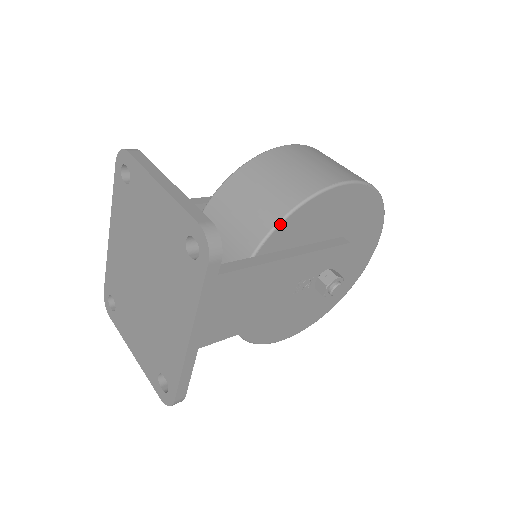
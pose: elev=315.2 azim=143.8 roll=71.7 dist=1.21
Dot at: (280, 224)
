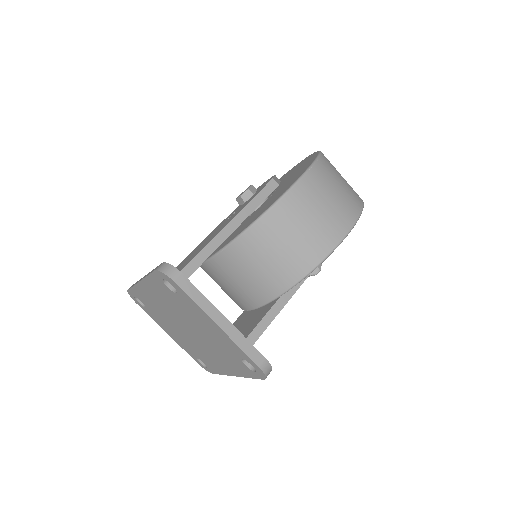
Dot at: occluded
